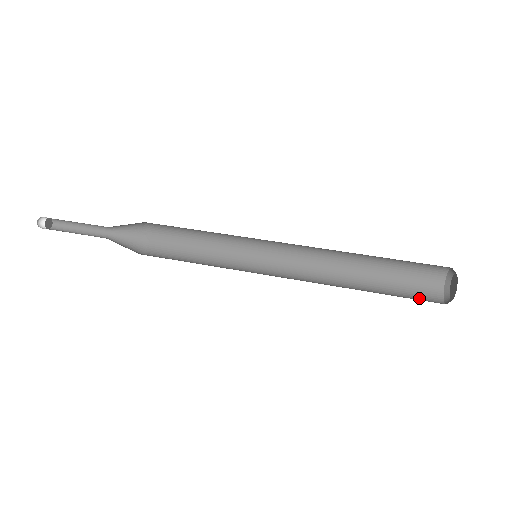
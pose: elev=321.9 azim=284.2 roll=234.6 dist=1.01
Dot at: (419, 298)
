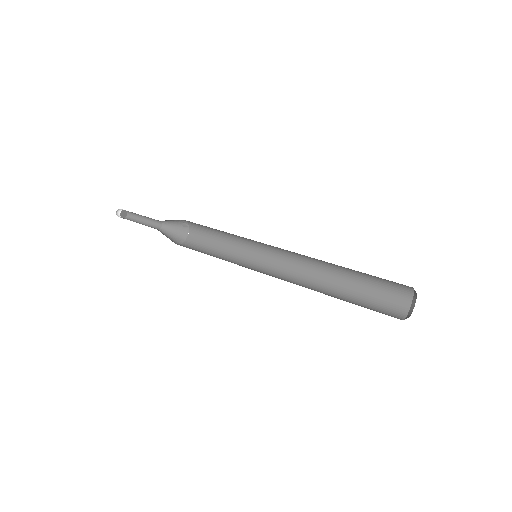
Dot at: (387, 304)
